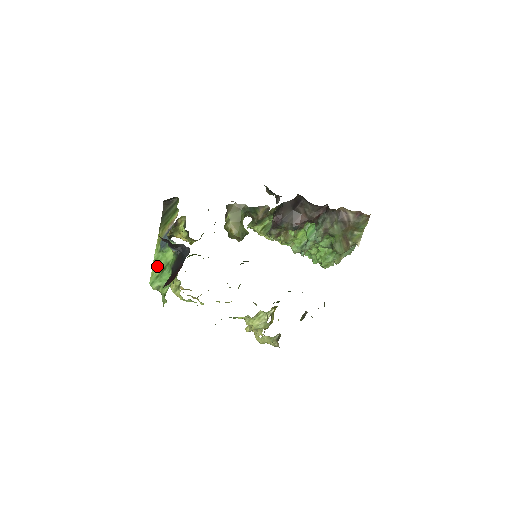
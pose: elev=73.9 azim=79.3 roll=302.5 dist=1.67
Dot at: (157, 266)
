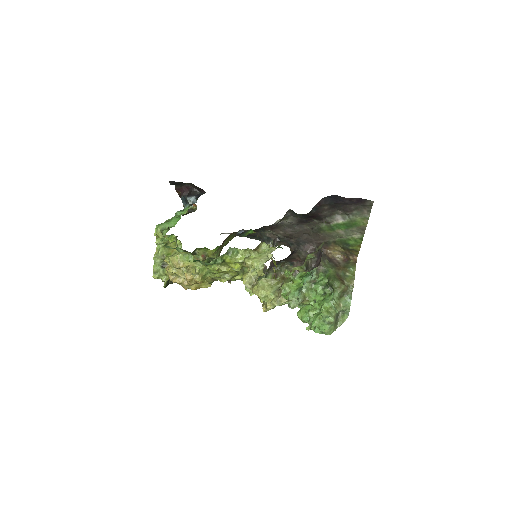
Dot at: (167, 221)
